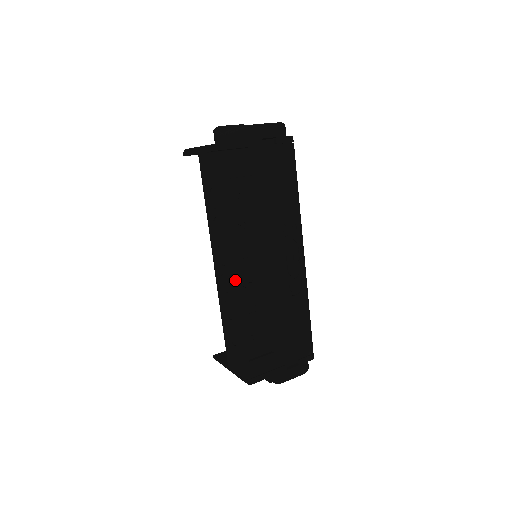
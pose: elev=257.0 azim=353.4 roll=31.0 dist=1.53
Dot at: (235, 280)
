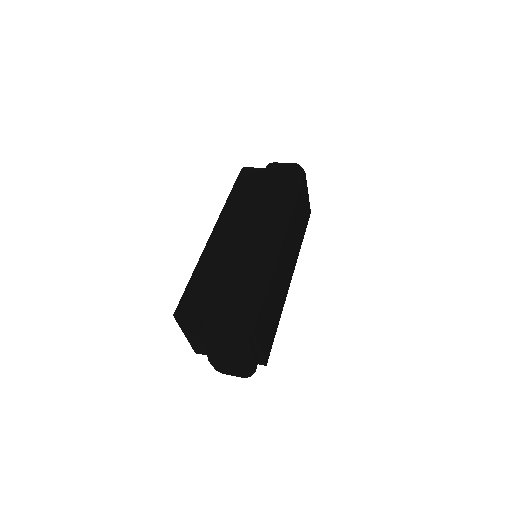
Dot at: (210, 237)
